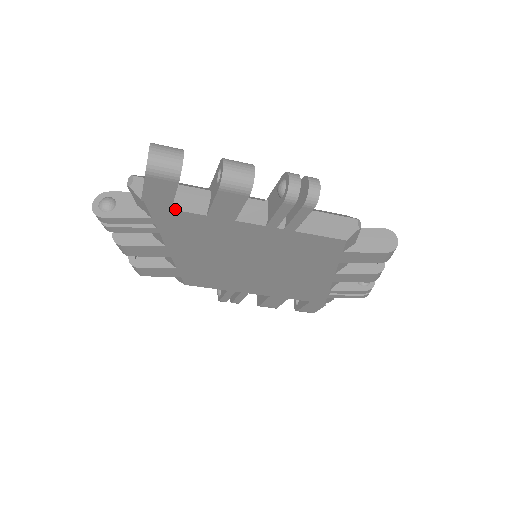
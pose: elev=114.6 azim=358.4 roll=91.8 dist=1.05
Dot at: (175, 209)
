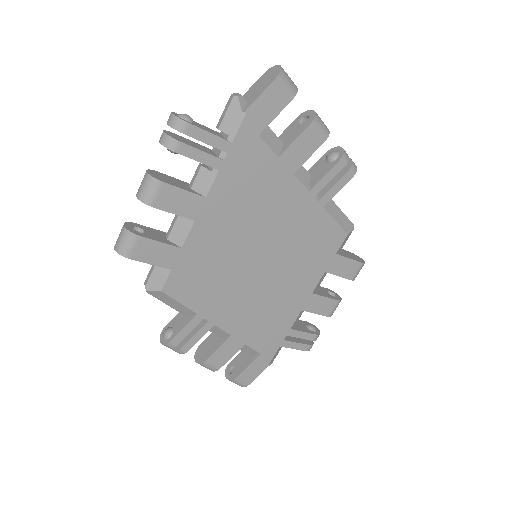
Dot at: (261, 137)
